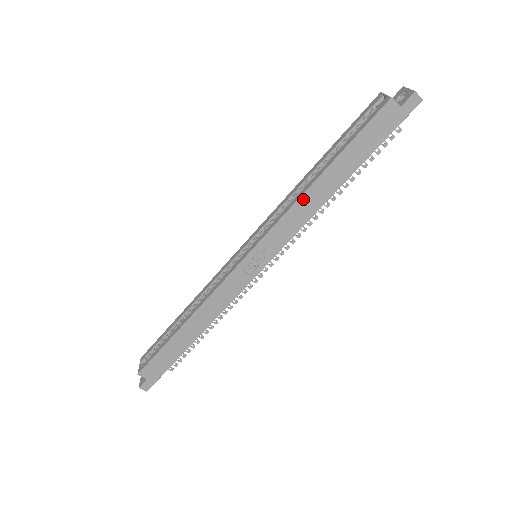
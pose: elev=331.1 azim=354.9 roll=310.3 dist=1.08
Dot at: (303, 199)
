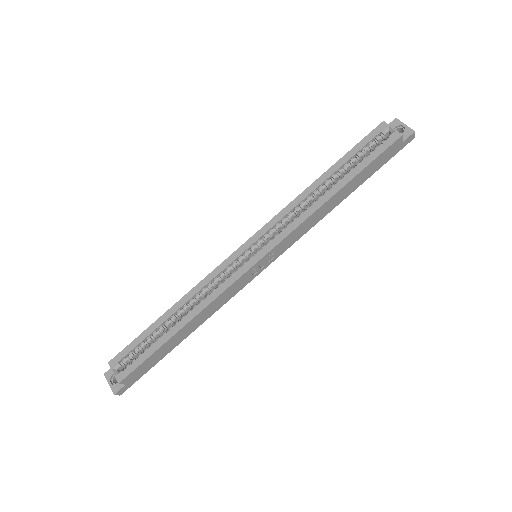
Dot at: (318, 211)
